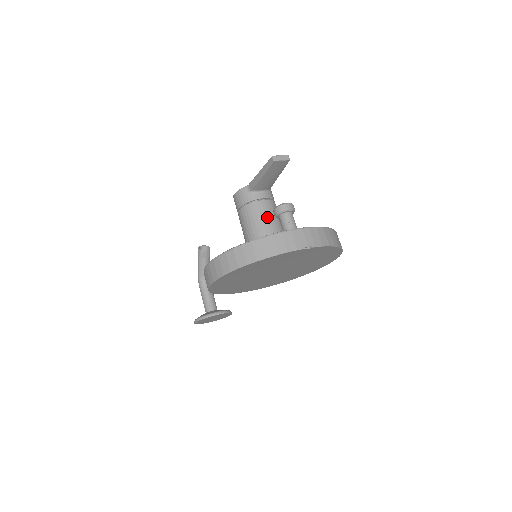
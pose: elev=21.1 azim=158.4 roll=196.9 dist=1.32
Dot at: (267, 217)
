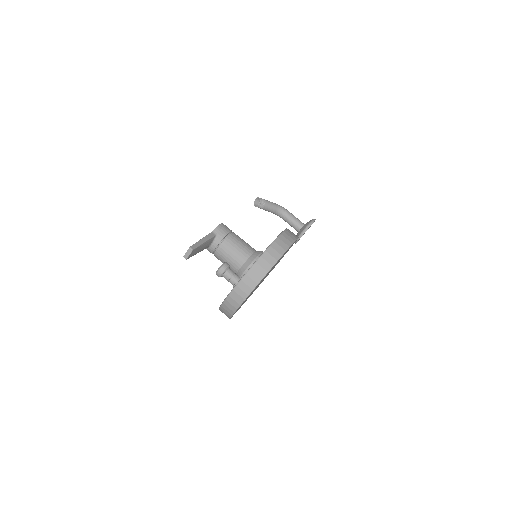
Dot at: (227, 259)
